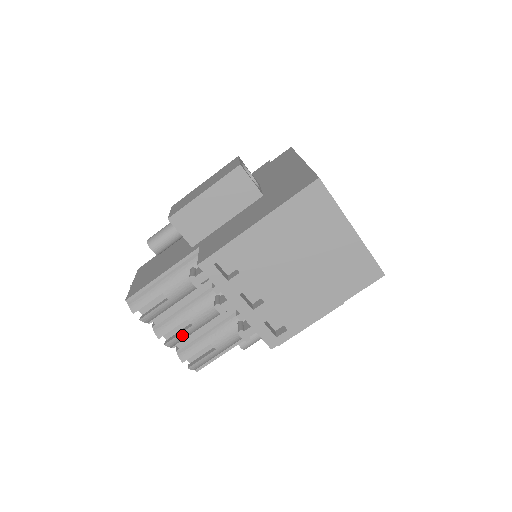
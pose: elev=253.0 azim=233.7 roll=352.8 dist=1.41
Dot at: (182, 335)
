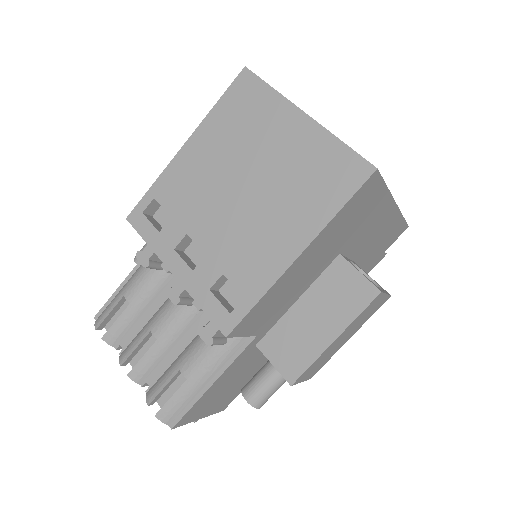
Dot at: (147, 359)
